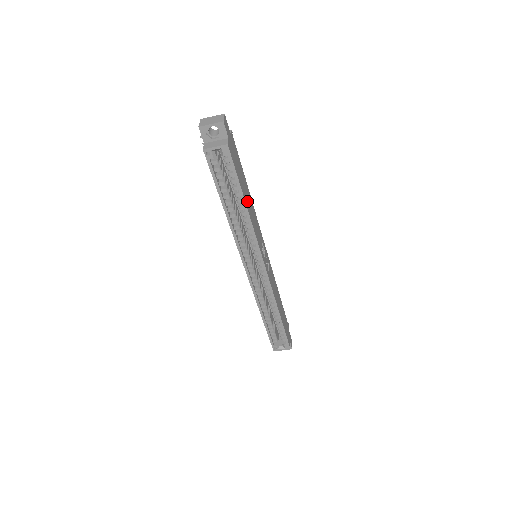
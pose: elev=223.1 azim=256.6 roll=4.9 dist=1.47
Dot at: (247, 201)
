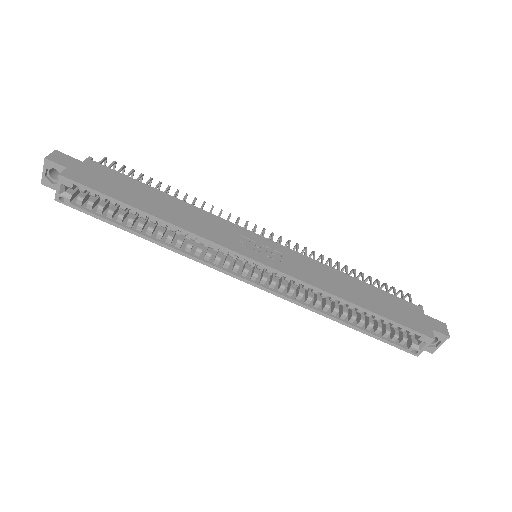
Dot at: (157, 209)
